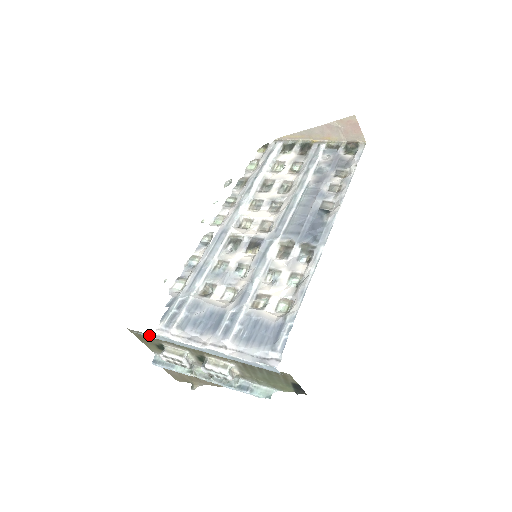
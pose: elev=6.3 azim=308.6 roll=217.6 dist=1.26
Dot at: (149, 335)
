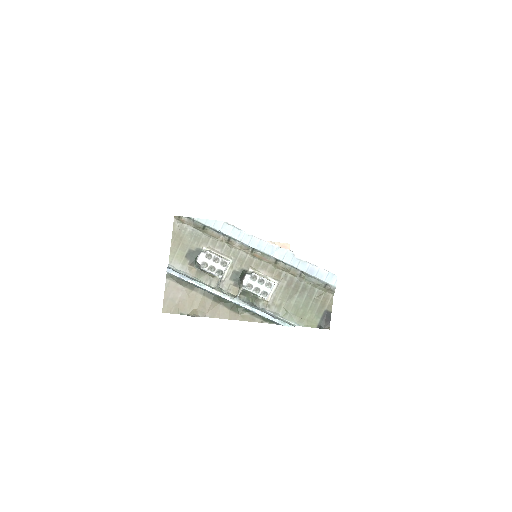
Dot at: (215, 223)
